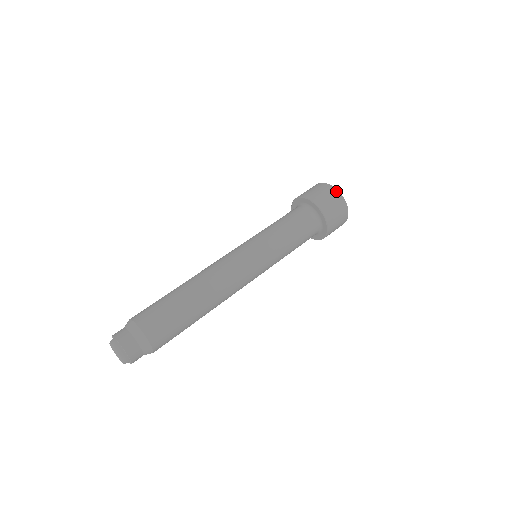
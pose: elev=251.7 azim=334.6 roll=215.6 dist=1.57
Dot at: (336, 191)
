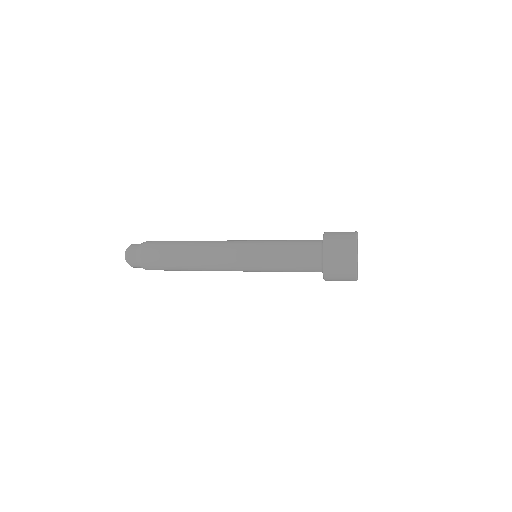
Dot at: (353, 269)
